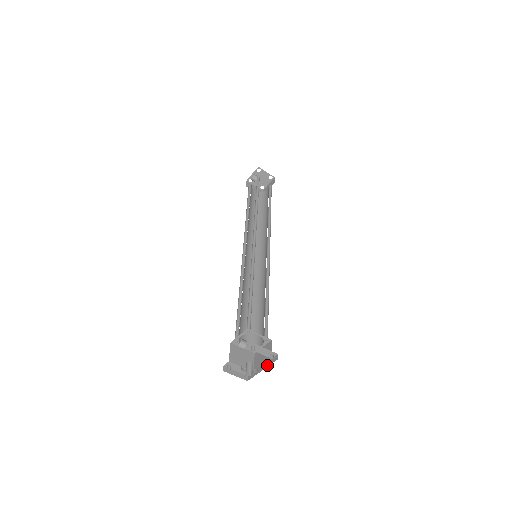
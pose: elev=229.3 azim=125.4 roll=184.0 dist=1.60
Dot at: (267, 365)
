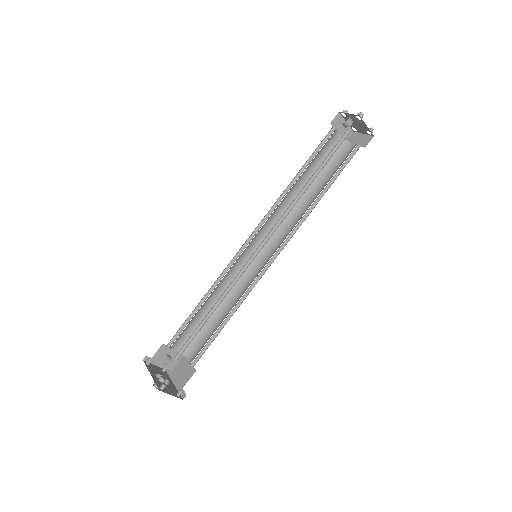
Dot at: (177, 387)
